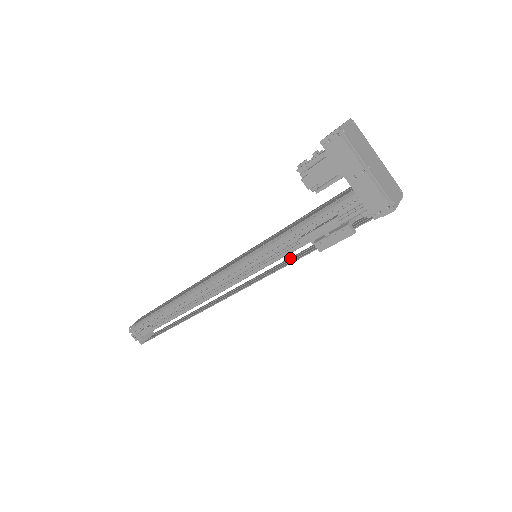
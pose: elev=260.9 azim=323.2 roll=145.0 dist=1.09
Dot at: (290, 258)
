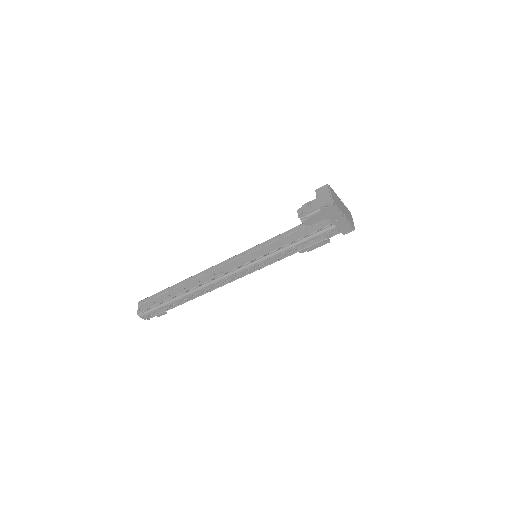
Dot at: occluded
